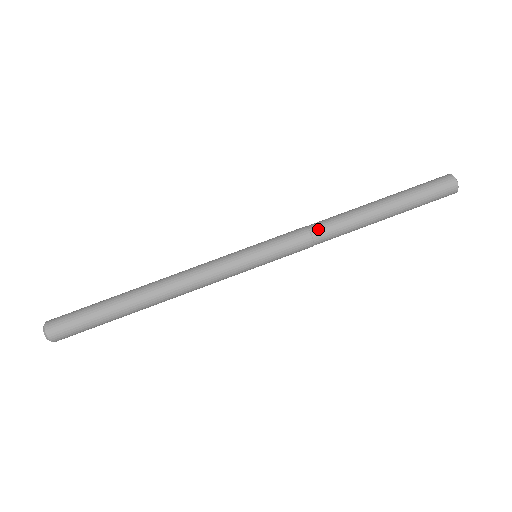
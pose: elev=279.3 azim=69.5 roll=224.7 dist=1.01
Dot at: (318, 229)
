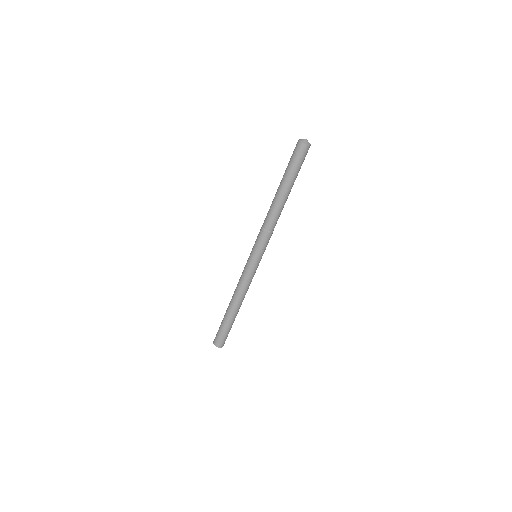
Dot at: (271, 227)
